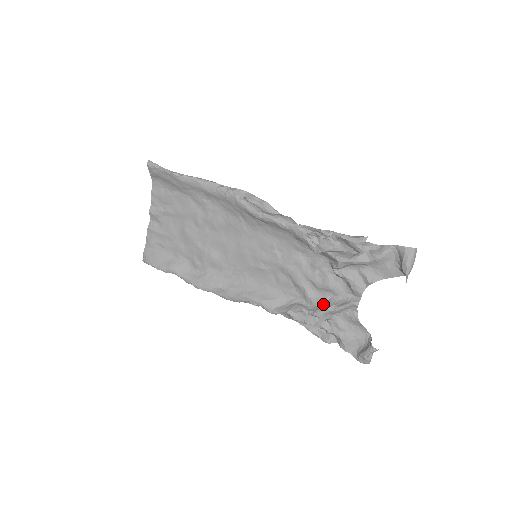
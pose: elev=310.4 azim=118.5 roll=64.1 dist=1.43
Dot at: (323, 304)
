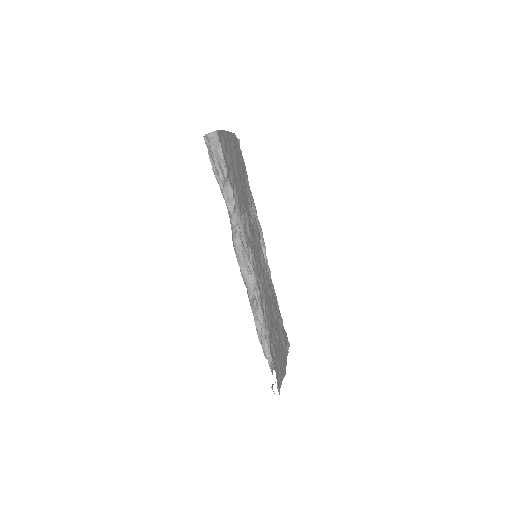
Dot at: occluded
